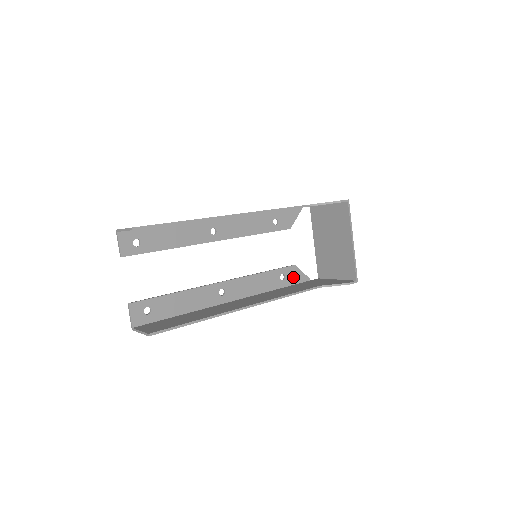
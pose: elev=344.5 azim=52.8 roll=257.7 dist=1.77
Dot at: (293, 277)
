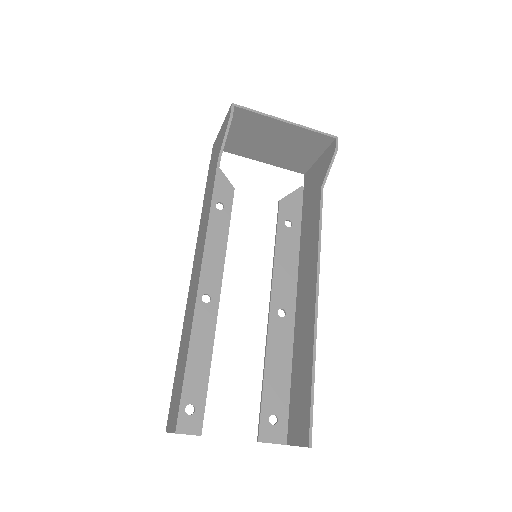
Dot at: (293, 209)
